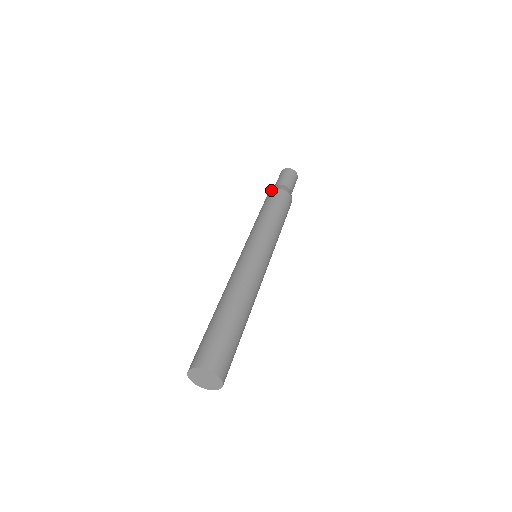
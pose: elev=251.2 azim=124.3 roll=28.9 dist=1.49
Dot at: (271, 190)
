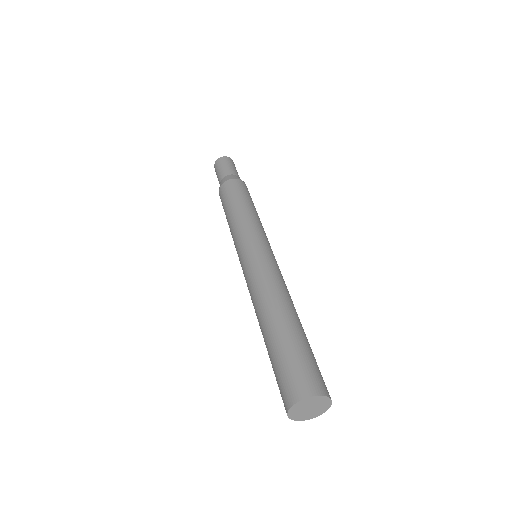
Dot at: (232, 179)
